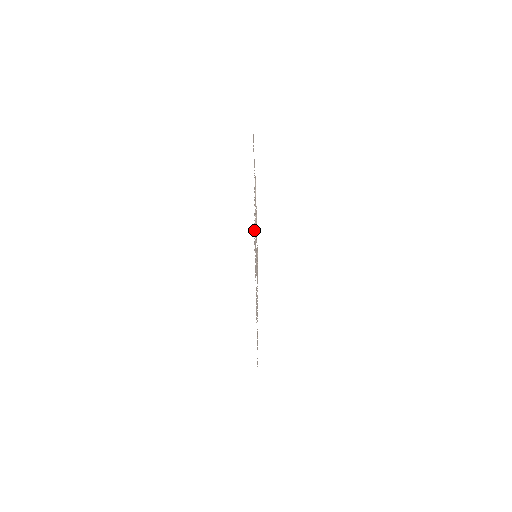
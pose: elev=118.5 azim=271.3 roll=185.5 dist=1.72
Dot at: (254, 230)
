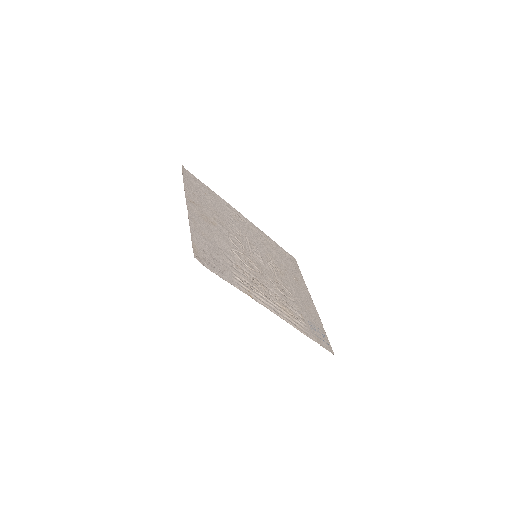
Dot at: (182, 167)
